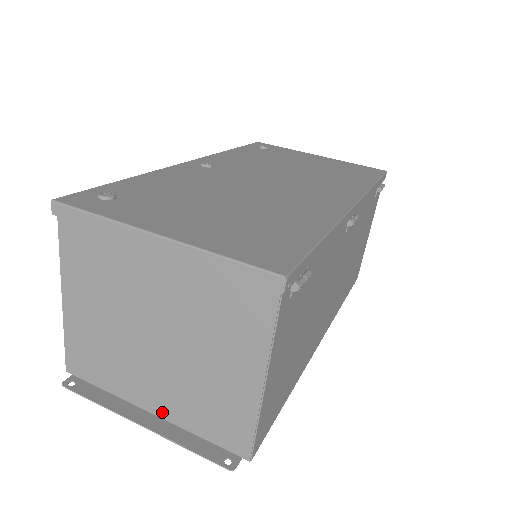
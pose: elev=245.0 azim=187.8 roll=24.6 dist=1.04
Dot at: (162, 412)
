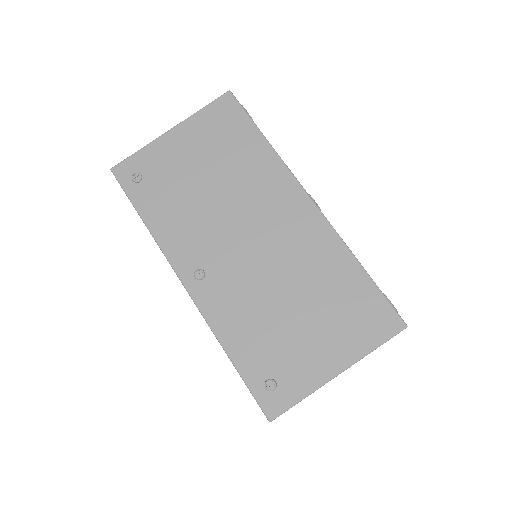
Dot at: occluded
